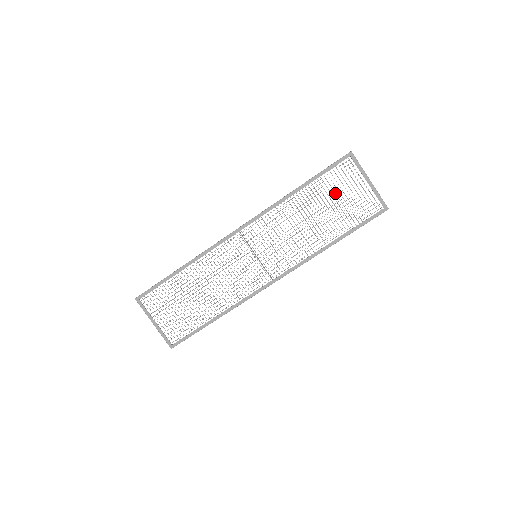
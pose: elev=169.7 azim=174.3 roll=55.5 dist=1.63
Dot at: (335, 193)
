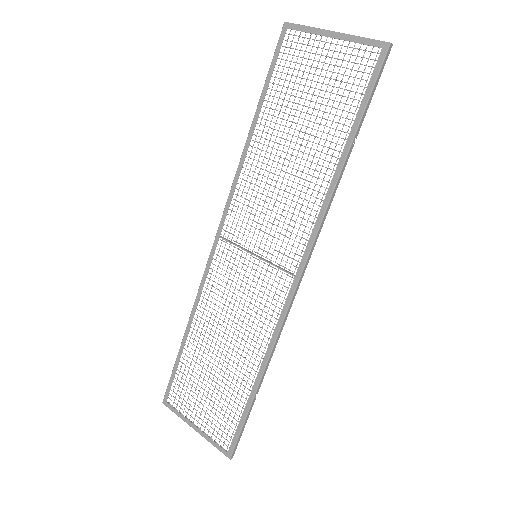
Dot at: occluded
